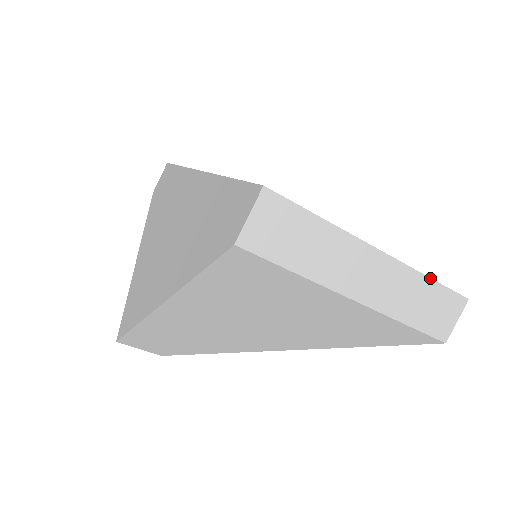
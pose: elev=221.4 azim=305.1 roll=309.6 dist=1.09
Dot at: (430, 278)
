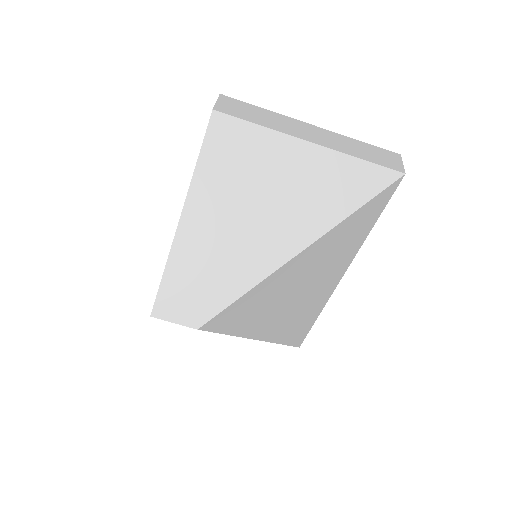
Dot at: (360, 141)
